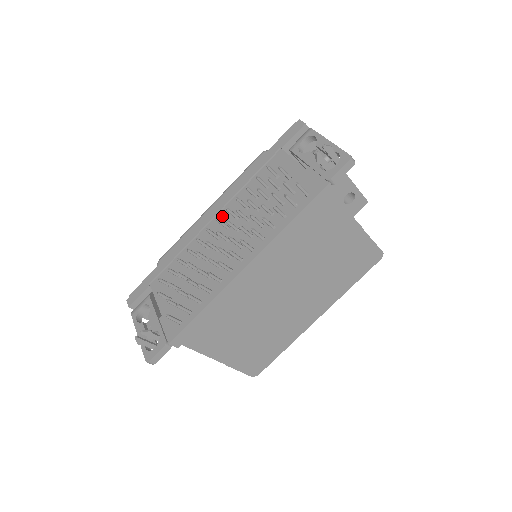
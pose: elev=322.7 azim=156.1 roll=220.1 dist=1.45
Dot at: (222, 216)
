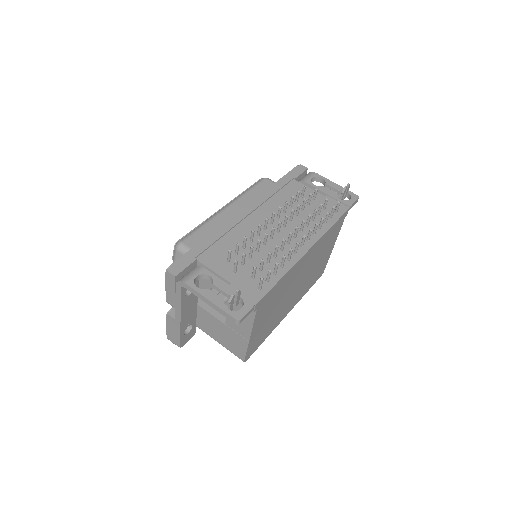
Dot at: (259, 214)
